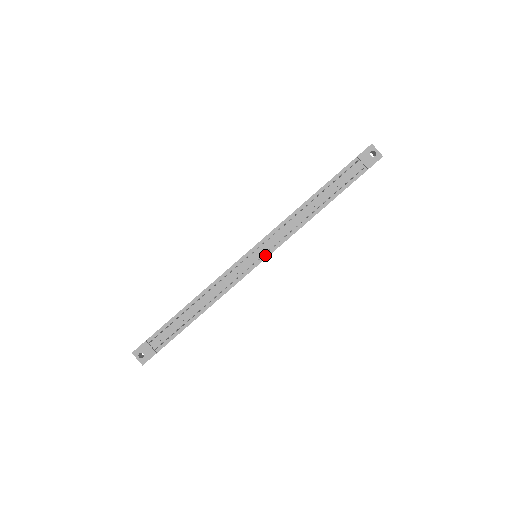
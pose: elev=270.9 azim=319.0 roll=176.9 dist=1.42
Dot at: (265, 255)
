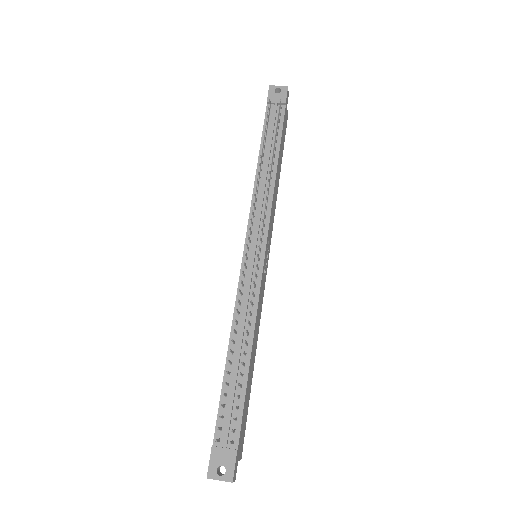
Dot at: (263, 242)
